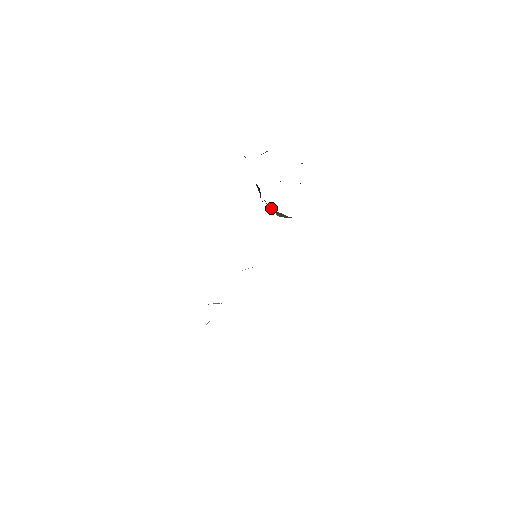
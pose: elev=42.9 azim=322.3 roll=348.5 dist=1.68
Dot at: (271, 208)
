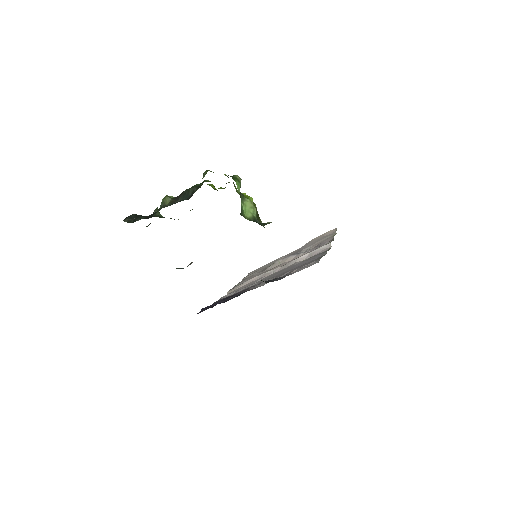
Dot at: occluded
